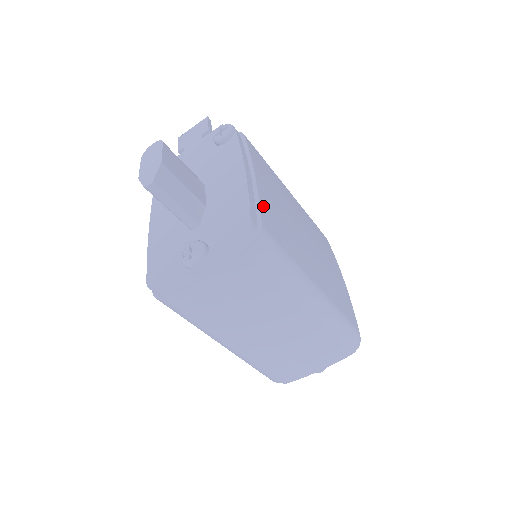
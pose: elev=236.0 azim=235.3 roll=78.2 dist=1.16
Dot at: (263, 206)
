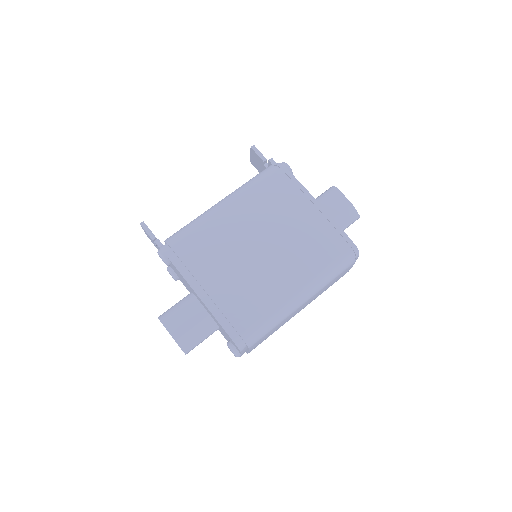
Dot at: (229, 314)
